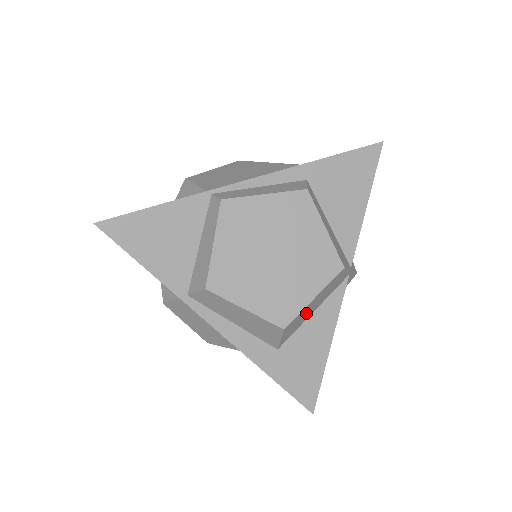
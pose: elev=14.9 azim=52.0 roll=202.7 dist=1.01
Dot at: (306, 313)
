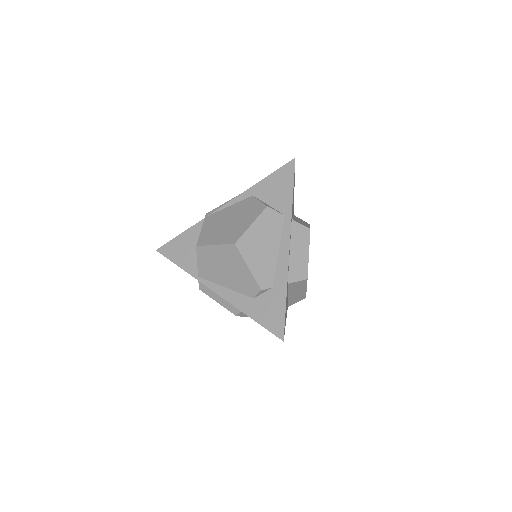
Dot at: occluded
